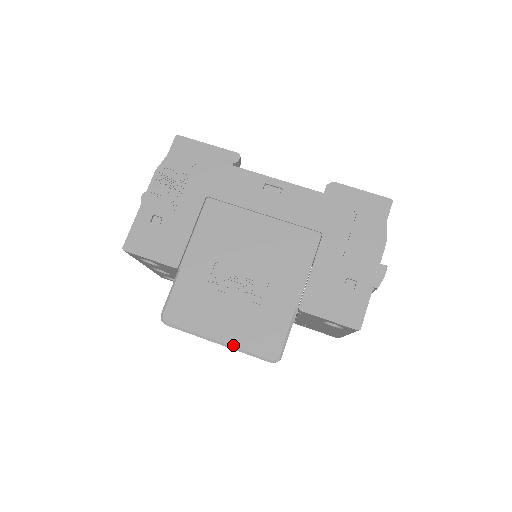
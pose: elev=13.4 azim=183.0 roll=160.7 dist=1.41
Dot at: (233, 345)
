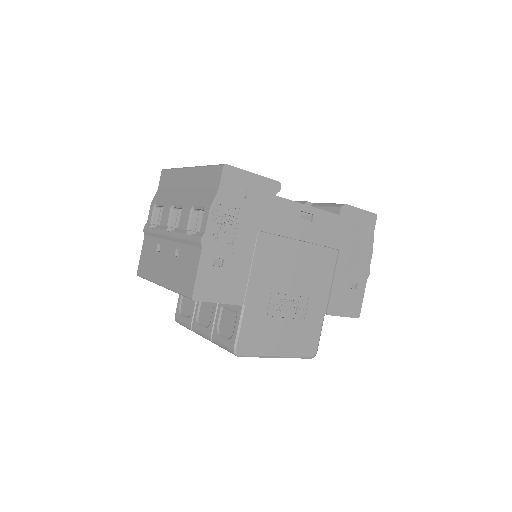
Dot at: (288, 355)
